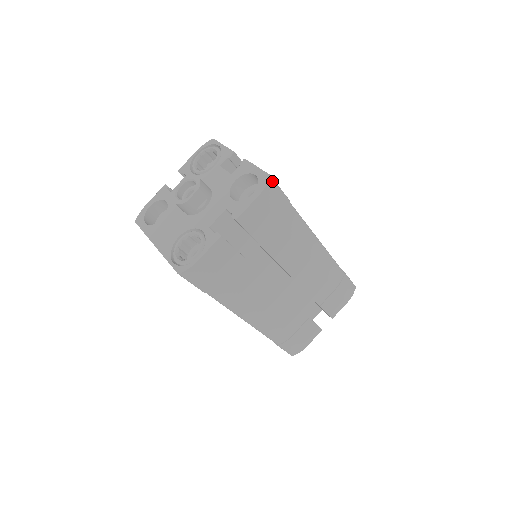
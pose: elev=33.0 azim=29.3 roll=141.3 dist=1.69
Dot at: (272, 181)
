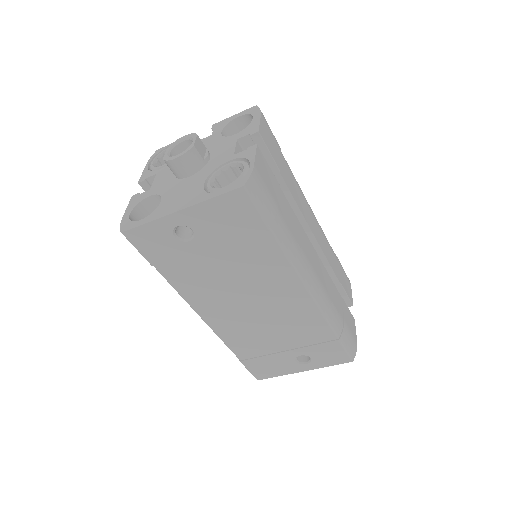
Dot at: occluded
